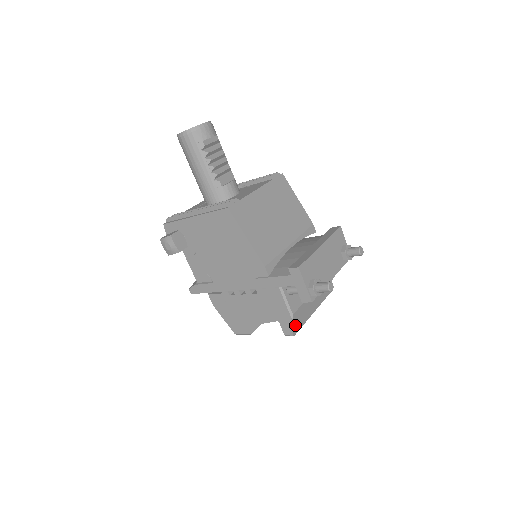
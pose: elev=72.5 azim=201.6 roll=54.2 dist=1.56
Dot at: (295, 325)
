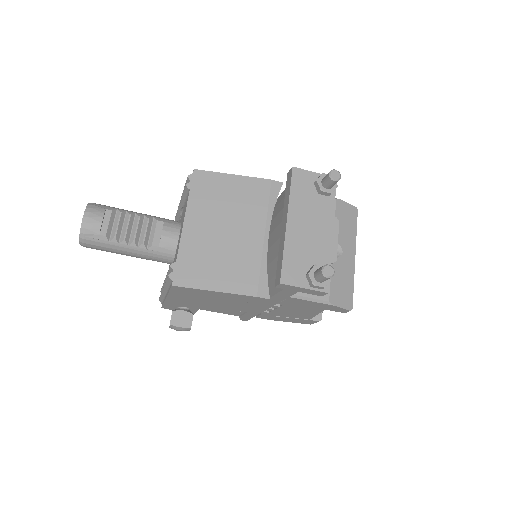
Dot at: (343, 302)
